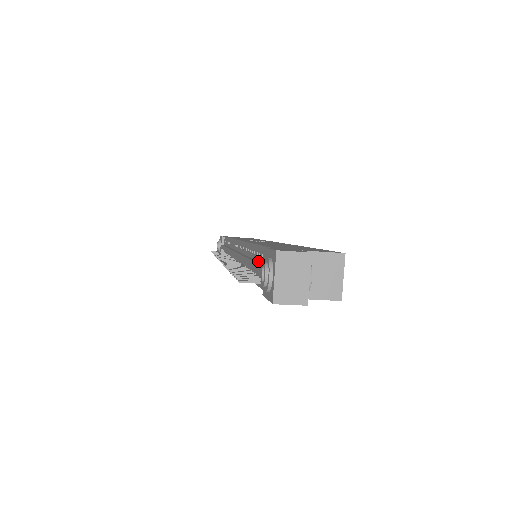
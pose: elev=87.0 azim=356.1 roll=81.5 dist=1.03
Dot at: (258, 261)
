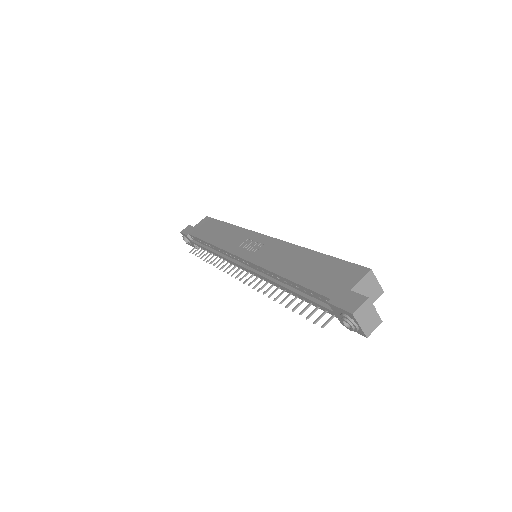
Dot at: (306, 294)
